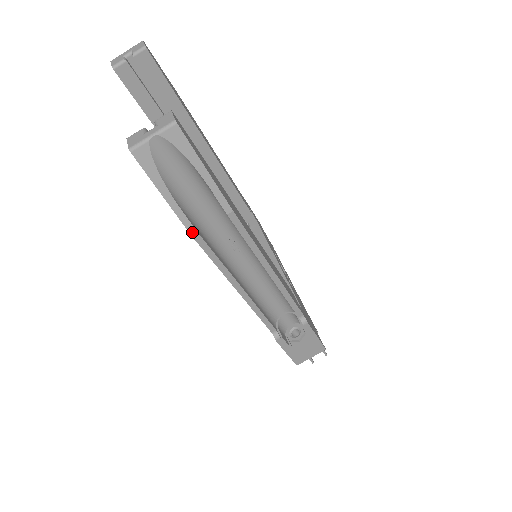
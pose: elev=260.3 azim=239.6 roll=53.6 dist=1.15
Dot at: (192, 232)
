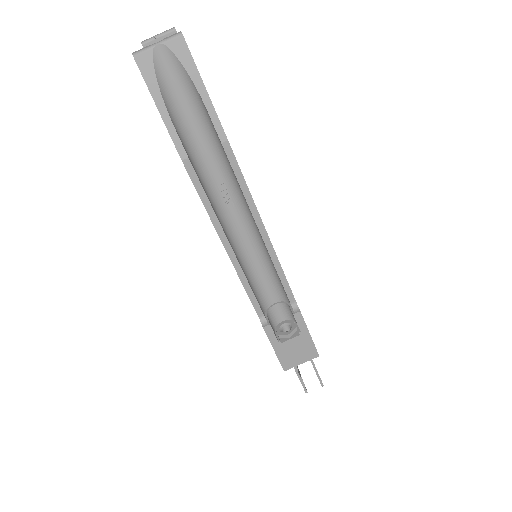
Dot at: (183, 157)
